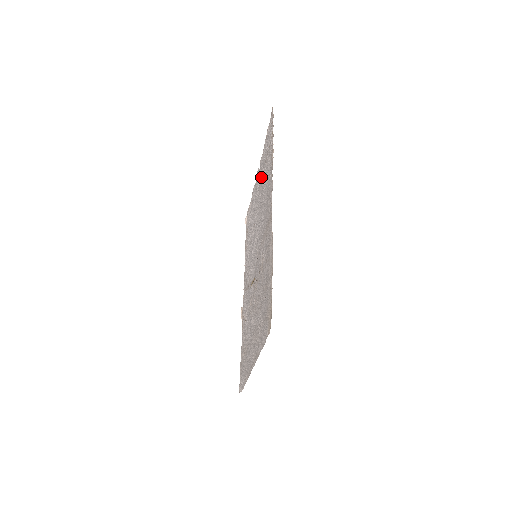
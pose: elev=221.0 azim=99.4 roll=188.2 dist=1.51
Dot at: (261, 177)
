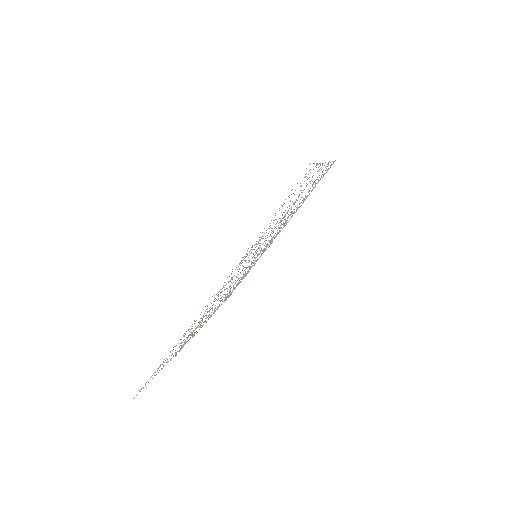
Dot at: (290, 218)
